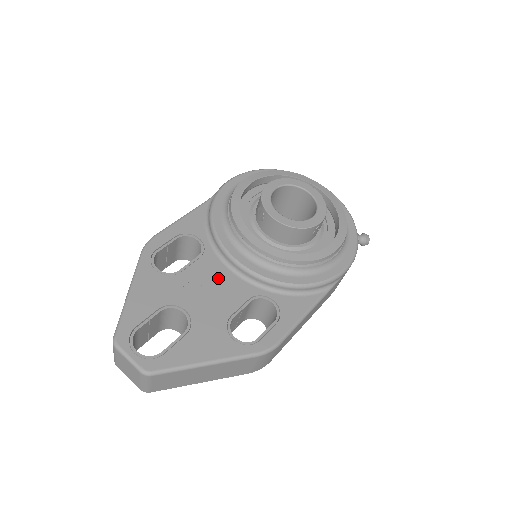
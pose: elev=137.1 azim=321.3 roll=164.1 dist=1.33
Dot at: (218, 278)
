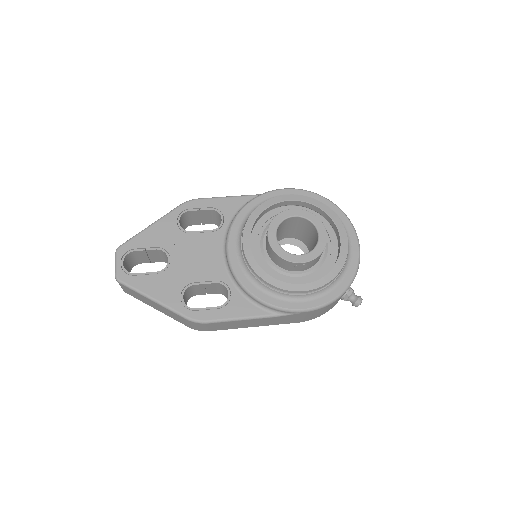
Dot at: (210, 253)
